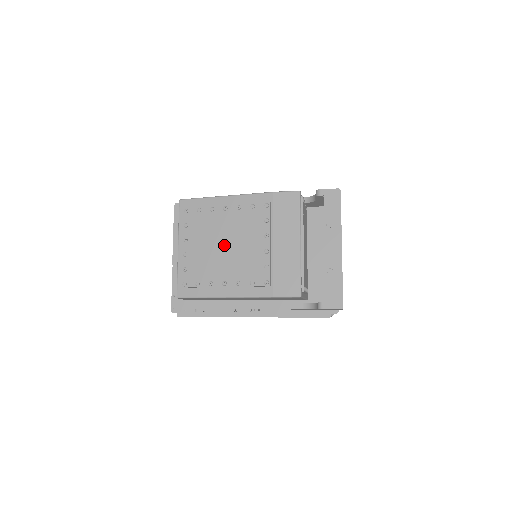
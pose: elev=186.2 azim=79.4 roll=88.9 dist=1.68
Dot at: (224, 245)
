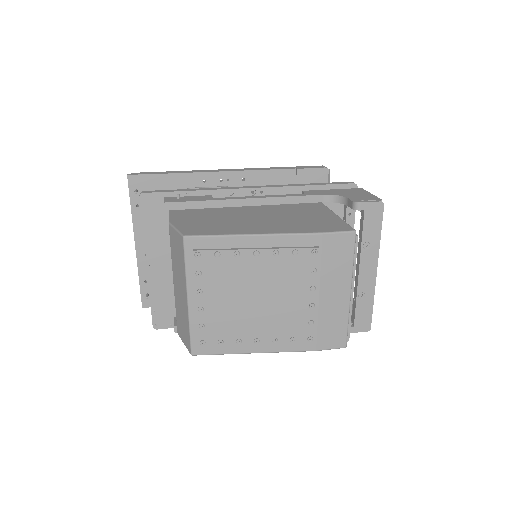
Dot at: (256, 299)
